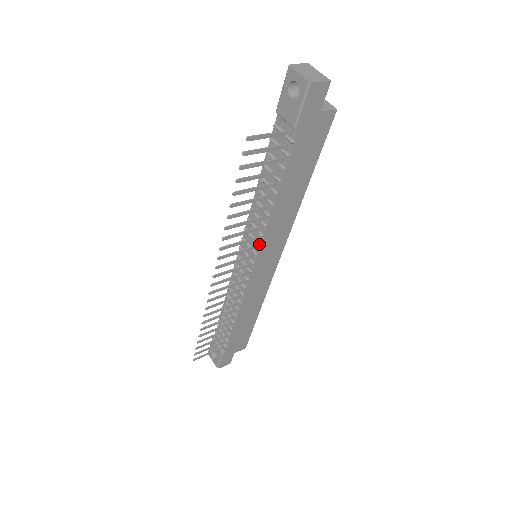
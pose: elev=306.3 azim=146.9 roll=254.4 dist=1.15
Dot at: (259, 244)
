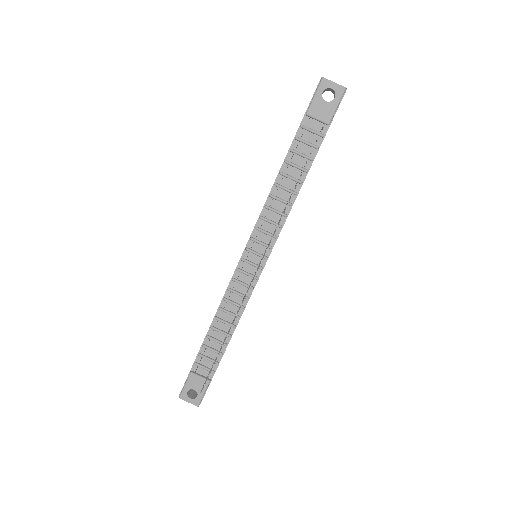
Dot at: (277, 236)
